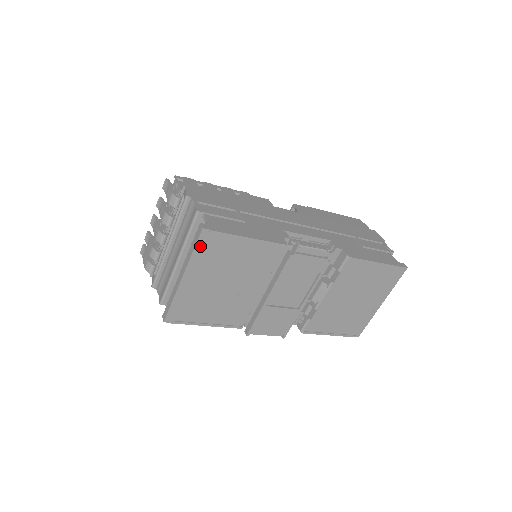
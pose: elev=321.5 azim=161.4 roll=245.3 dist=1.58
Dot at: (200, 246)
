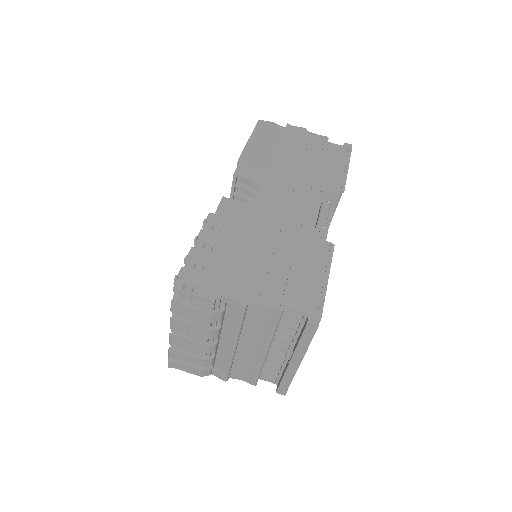
Dot at: occluded
